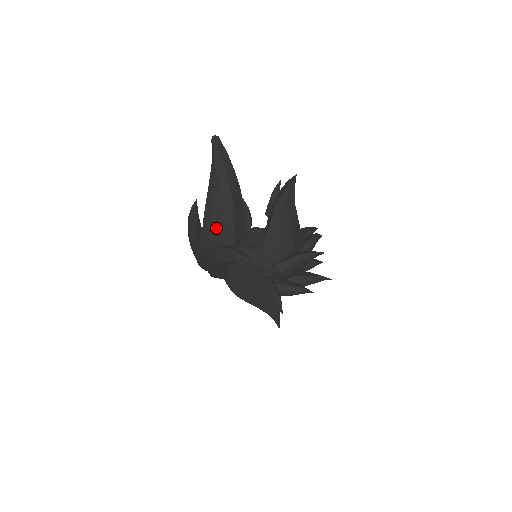
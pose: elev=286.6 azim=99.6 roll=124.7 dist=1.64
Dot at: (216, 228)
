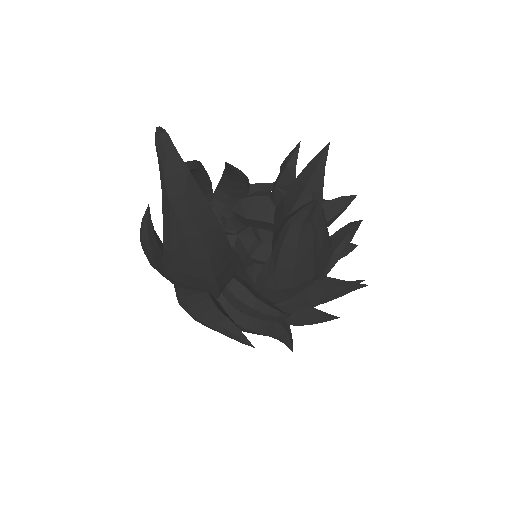
Dot at: (186, 279)
